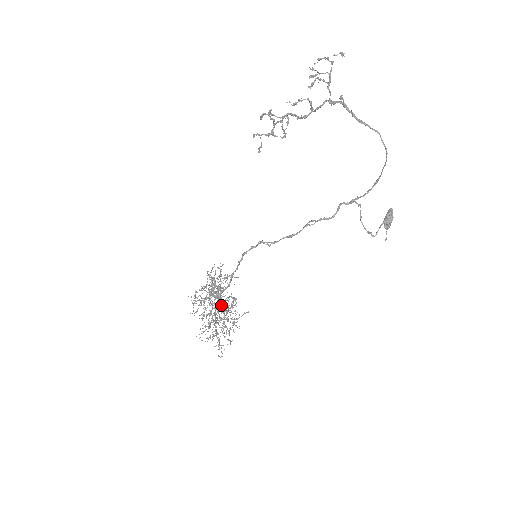
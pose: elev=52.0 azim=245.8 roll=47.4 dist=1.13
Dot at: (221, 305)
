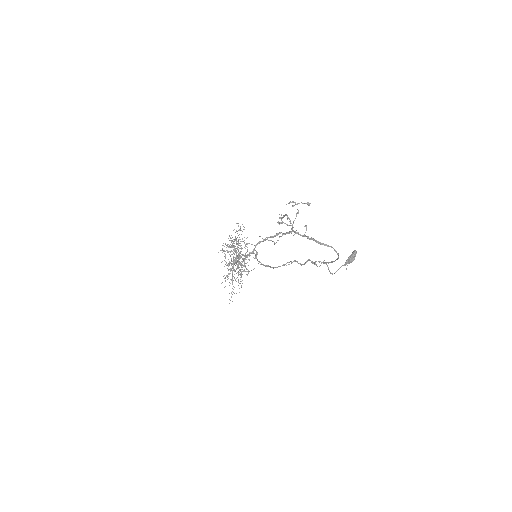
Dot at: occluded
